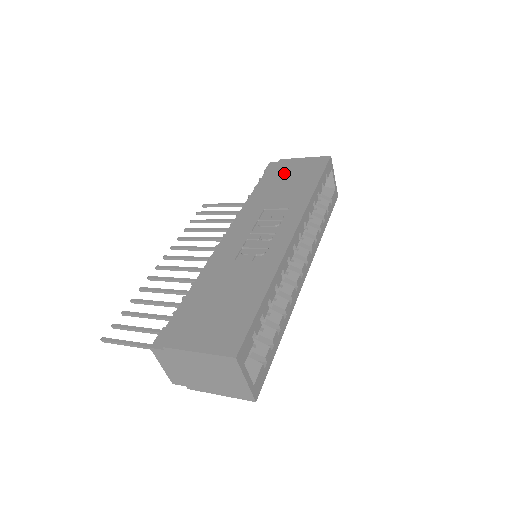
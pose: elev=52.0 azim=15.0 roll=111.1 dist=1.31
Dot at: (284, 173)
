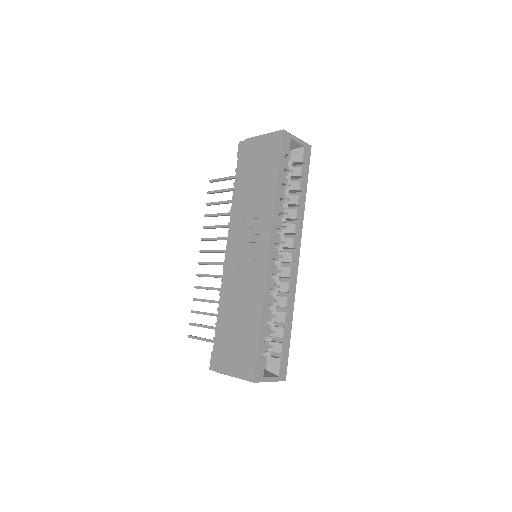
Dot at: (251, 163)
